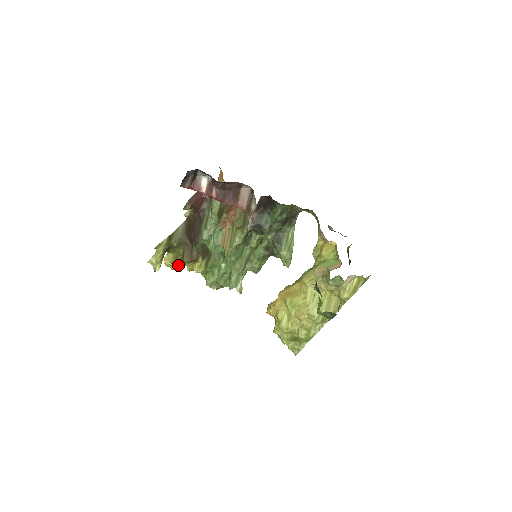
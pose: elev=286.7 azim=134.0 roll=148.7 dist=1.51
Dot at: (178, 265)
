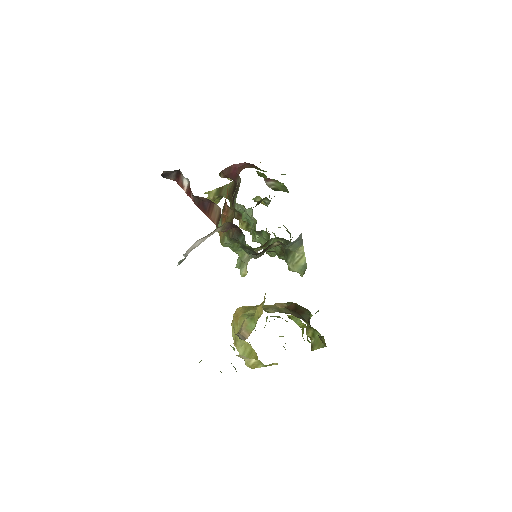
Dot at: occluded
